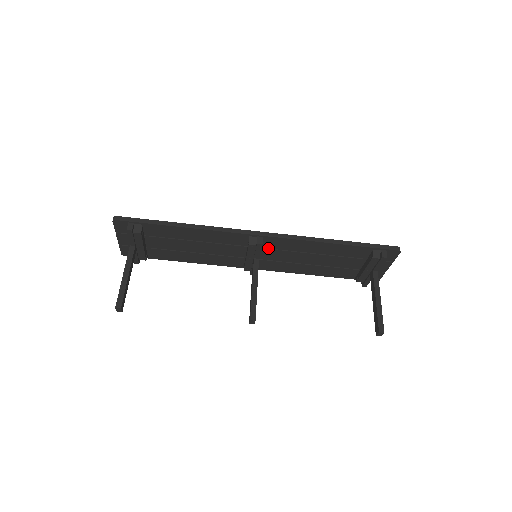
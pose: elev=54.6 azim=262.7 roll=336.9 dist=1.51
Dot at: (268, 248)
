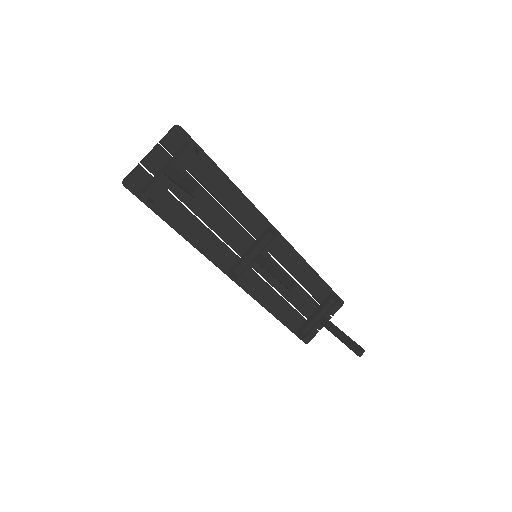
Dot at: (268, 253)
